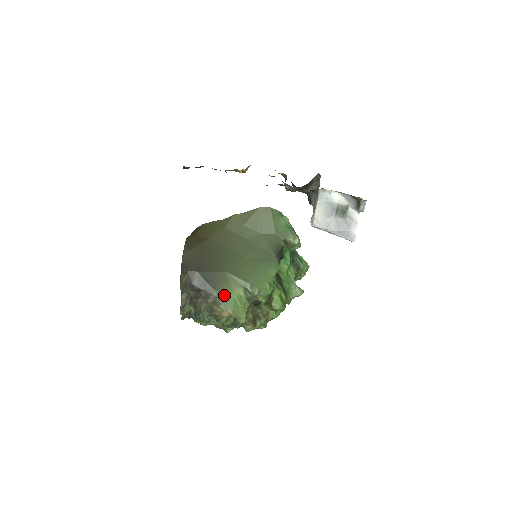
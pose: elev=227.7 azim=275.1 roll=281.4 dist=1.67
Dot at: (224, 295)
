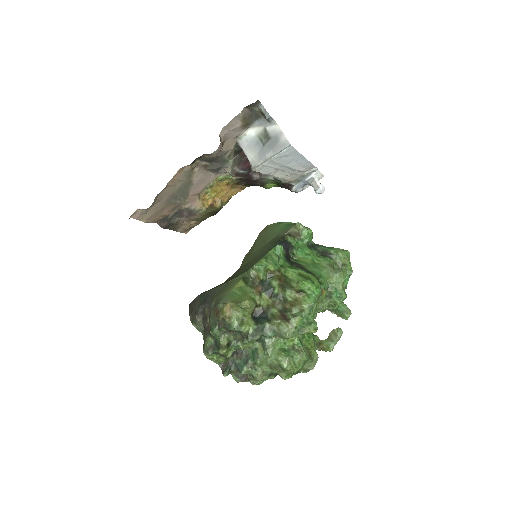
Dot at: (223, 296)
